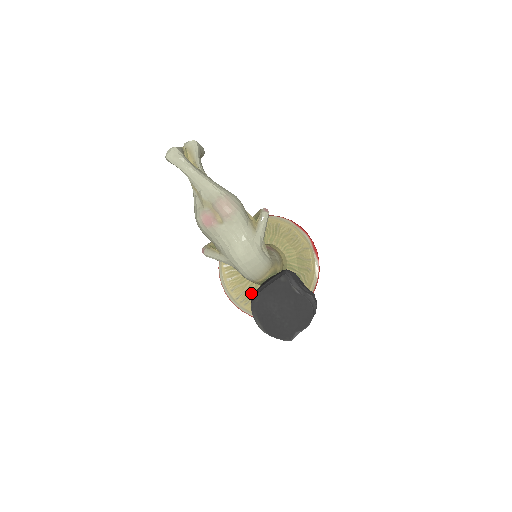
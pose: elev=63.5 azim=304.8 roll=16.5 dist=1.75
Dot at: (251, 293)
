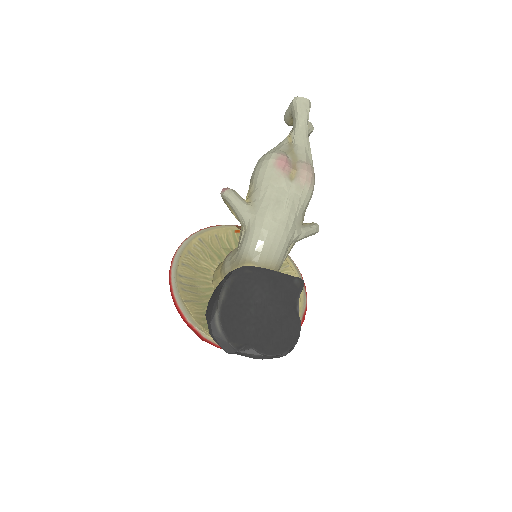
Dot at: (198, 288)
